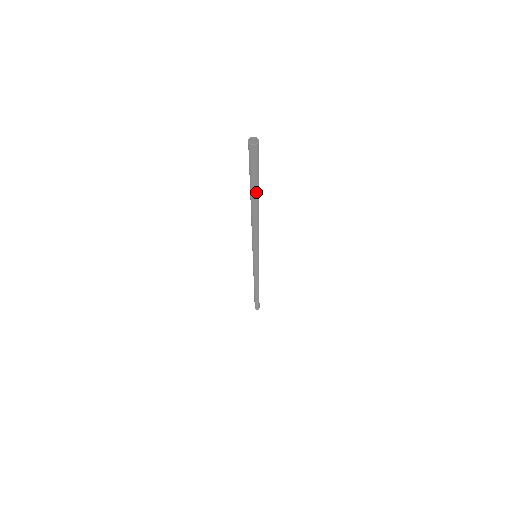
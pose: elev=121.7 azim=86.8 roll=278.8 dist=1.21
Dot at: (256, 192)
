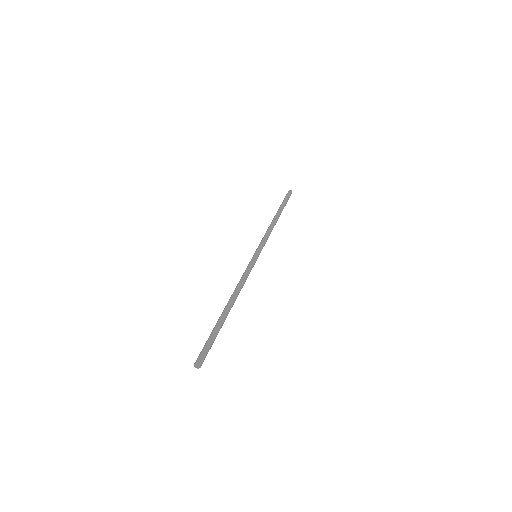
Dot at: (220, 327)
